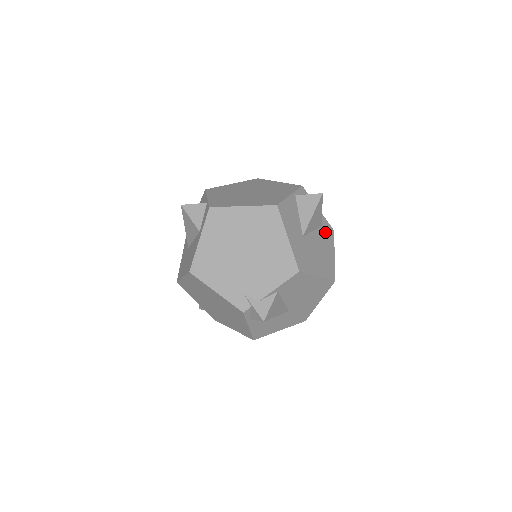
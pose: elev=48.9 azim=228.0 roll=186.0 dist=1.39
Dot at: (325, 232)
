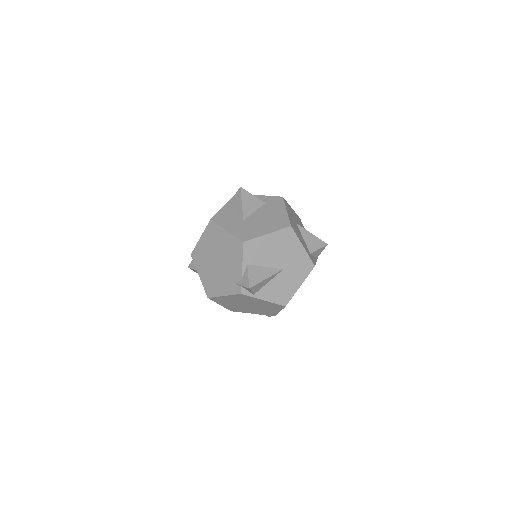
Dot at: (271, 204)
